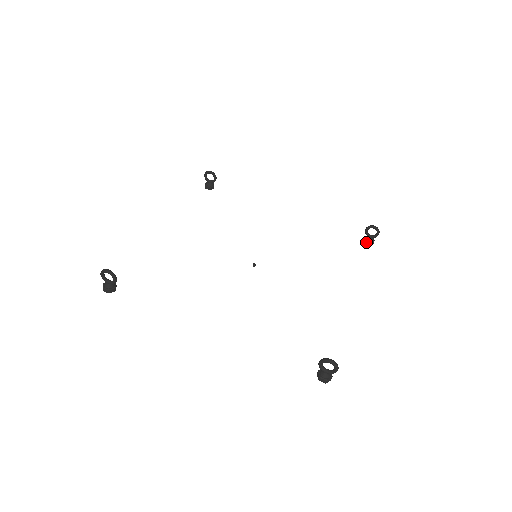
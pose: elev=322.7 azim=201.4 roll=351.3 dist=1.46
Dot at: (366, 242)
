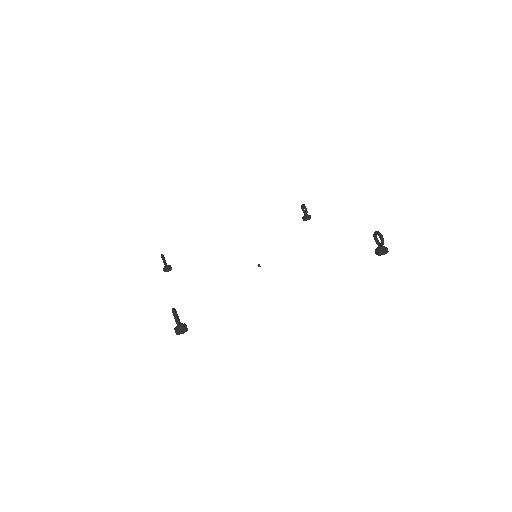
Dot at: (375, 252)
